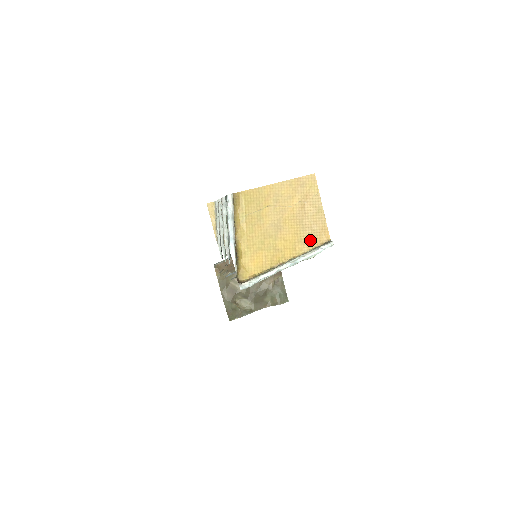
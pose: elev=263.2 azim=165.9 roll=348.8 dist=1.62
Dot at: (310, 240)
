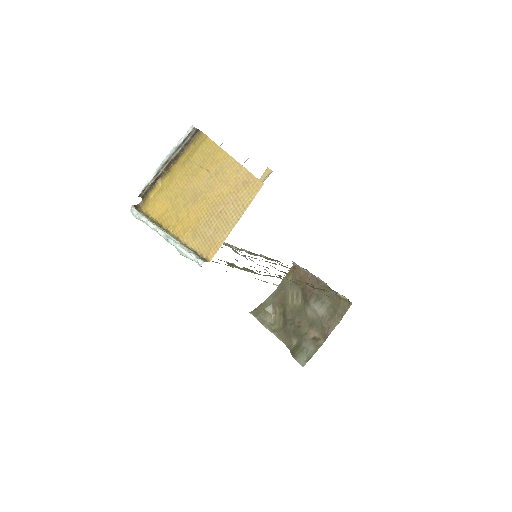
Dot at: (200, 240)
